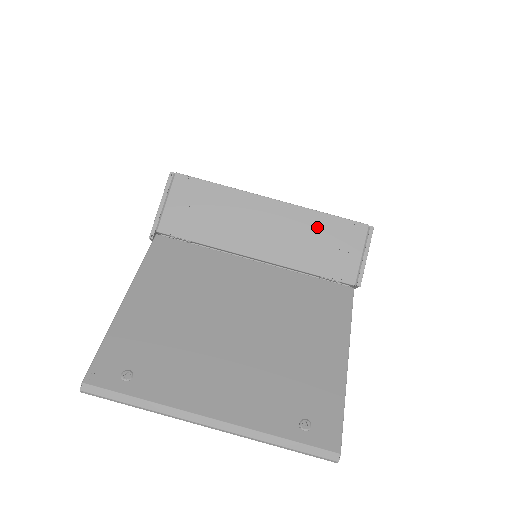
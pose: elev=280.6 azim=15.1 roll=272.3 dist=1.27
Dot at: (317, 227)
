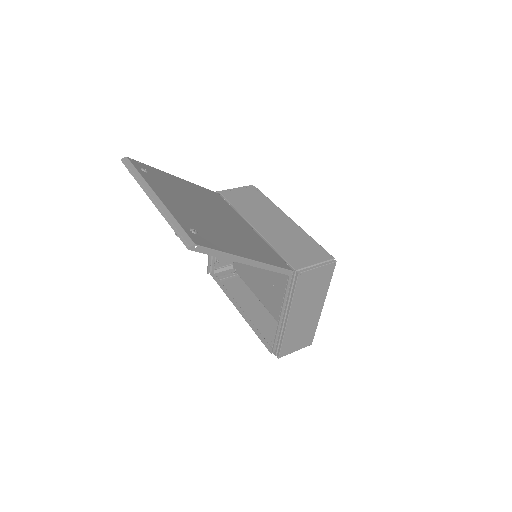
Dot at: (302, 240)
